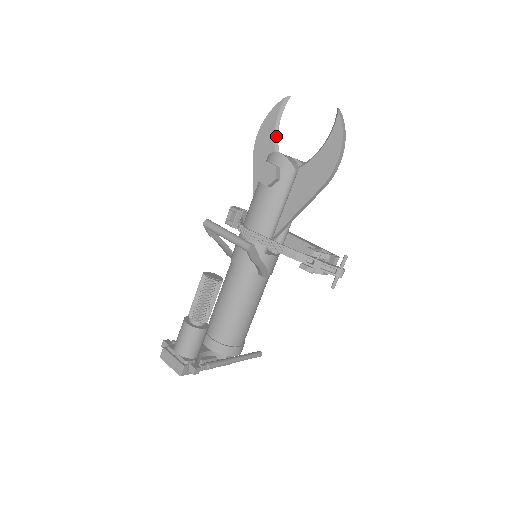
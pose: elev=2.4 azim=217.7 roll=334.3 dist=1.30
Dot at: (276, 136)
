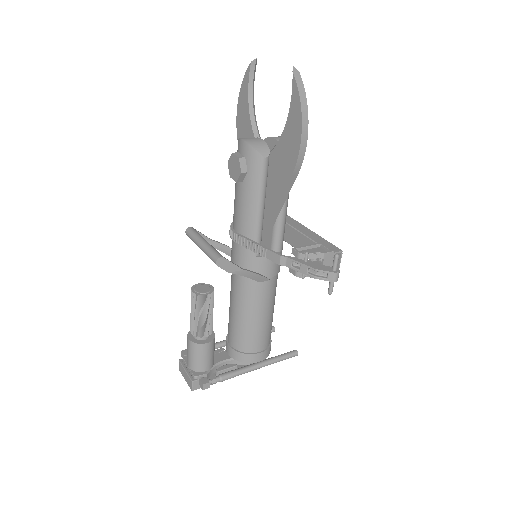
Dot at: (251, 113)
